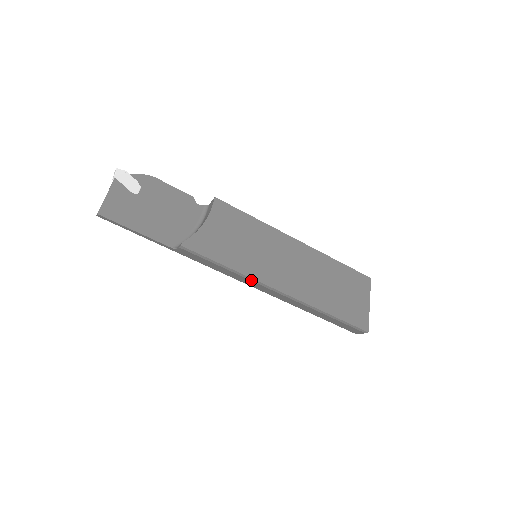
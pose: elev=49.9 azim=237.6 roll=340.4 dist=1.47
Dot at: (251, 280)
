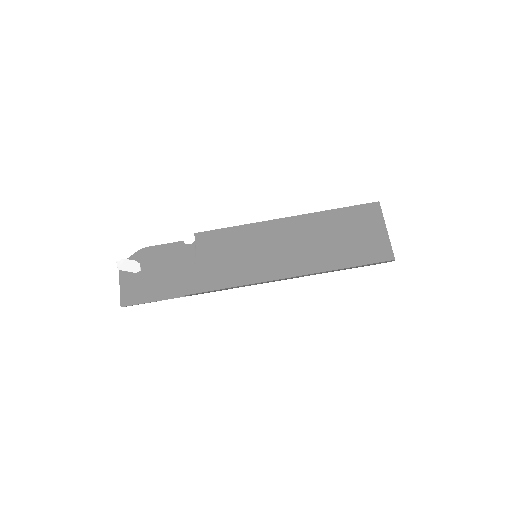
Dot at: occluded
